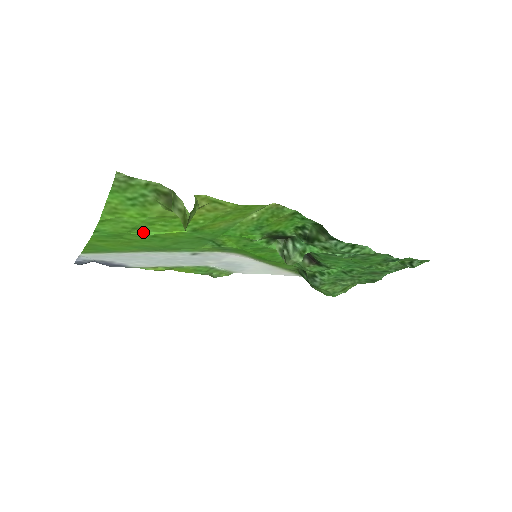
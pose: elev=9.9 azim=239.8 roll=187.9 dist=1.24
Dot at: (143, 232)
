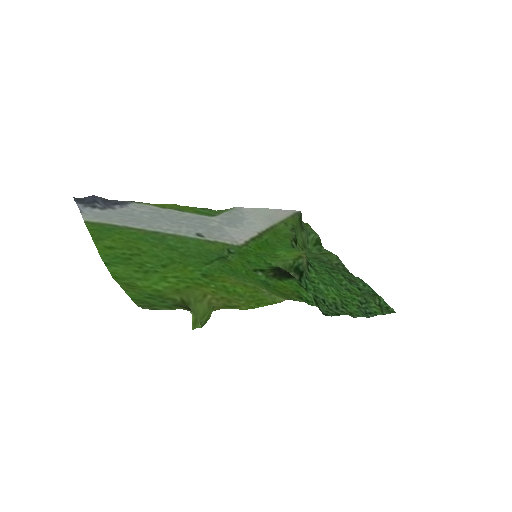
Dot at: (154, 267)
